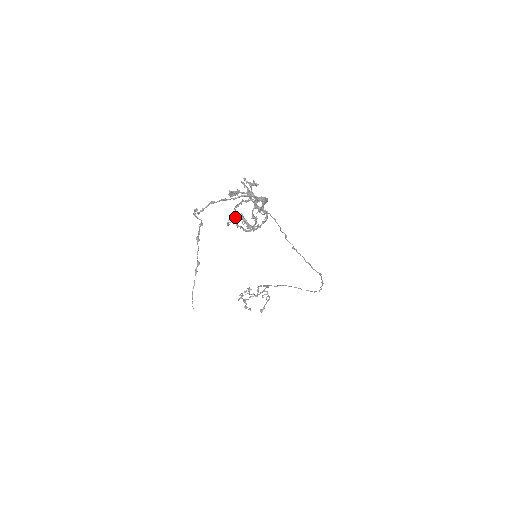
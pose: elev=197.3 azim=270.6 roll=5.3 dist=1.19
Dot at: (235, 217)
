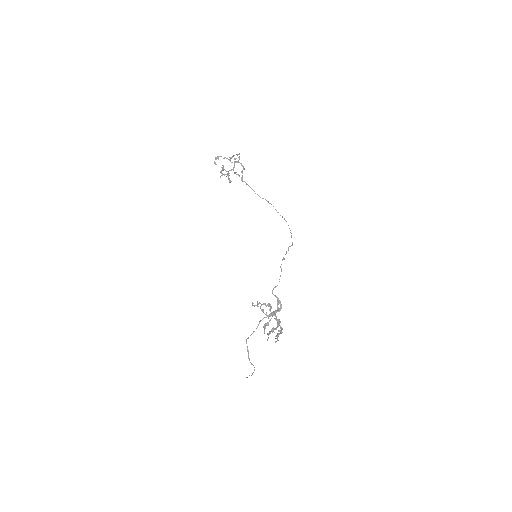
Dot at: occluded
